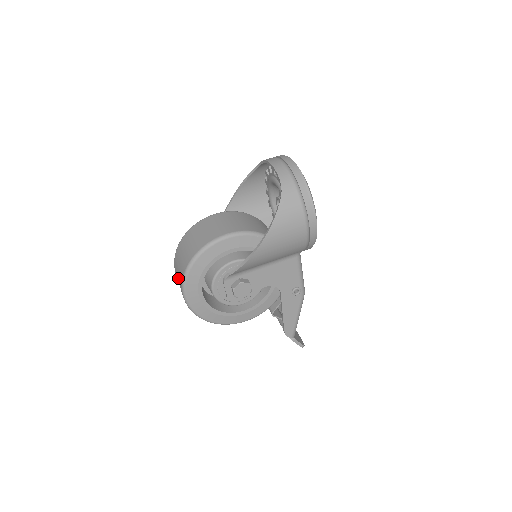
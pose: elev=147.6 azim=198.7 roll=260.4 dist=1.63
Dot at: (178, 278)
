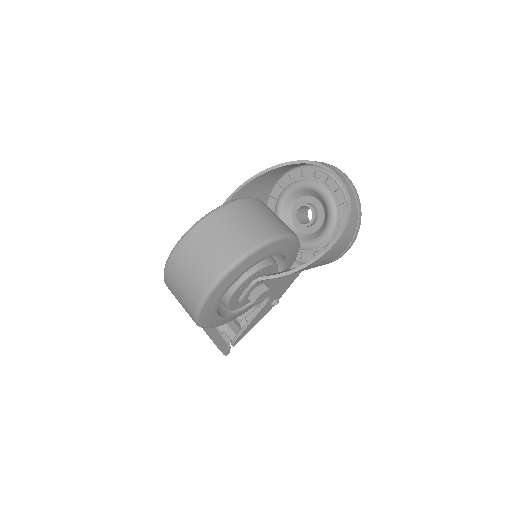
Dot at: (198, 265)
